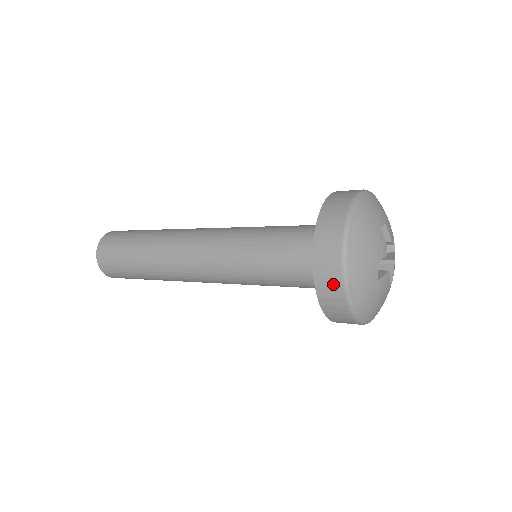
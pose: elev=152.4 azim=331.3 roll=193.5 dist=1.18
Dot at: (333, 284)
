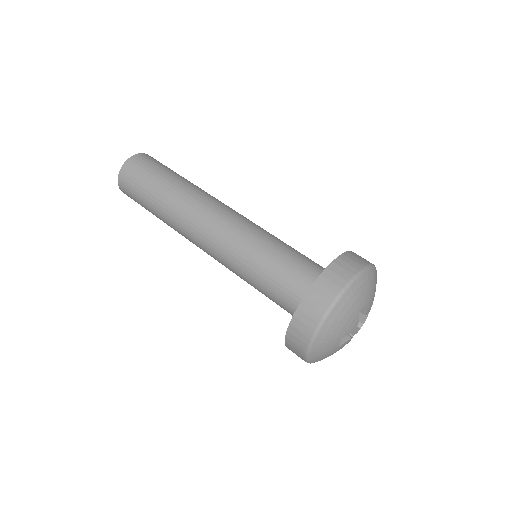
Dot at: (299, 344)
